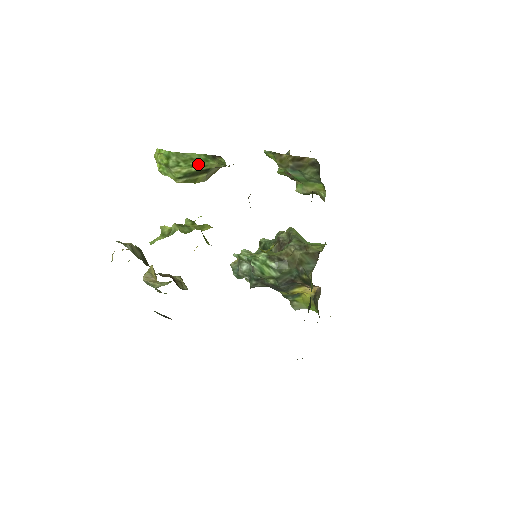
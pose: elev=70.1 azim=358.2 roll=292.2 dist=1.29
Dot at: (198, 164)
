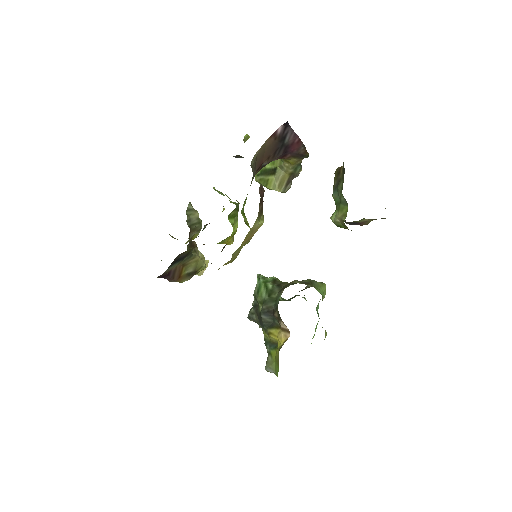
Dot at: occluded
